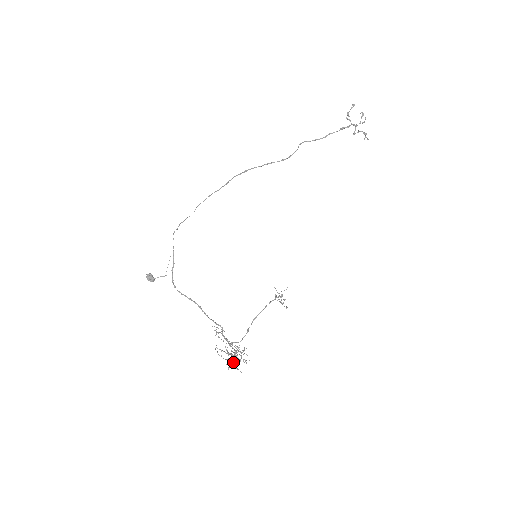
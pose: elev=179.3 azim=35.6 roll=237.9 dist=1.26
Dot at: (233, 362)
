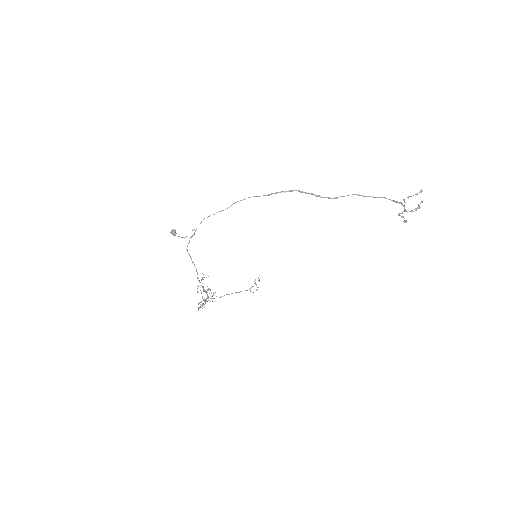
Dot at: (202, 304)
